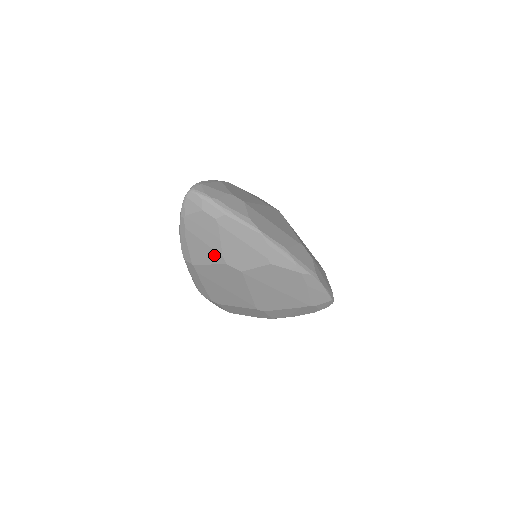
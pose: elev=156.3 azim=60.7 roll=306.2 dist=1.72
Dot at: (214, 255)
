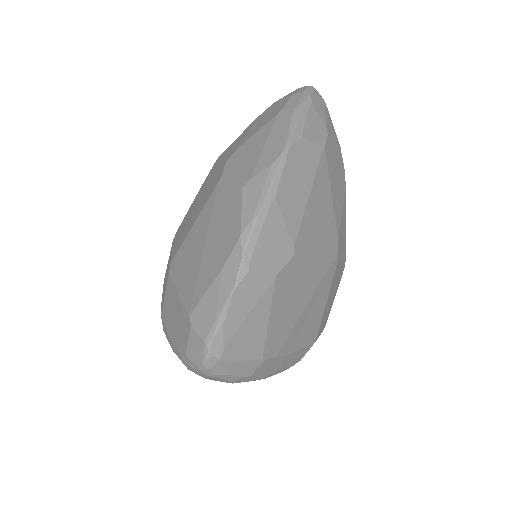
Dot at: (235, 148)
